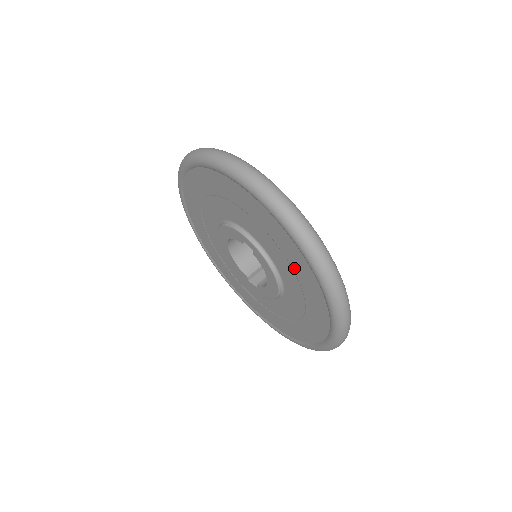
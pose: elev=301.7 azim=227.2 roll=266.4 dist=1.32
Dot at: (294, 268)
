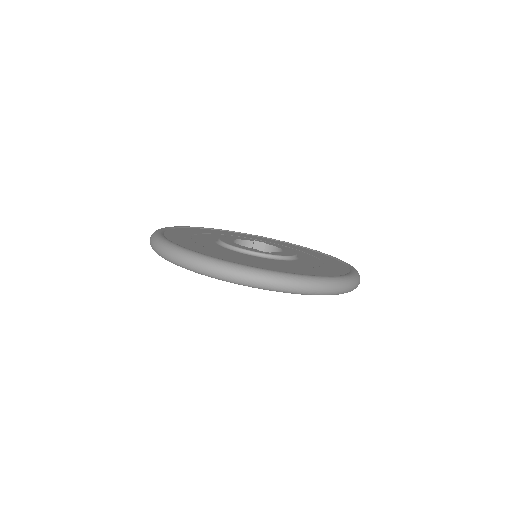
Dot at: occluded
